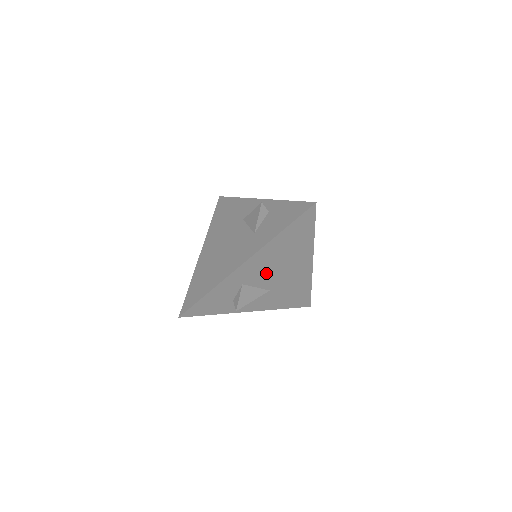
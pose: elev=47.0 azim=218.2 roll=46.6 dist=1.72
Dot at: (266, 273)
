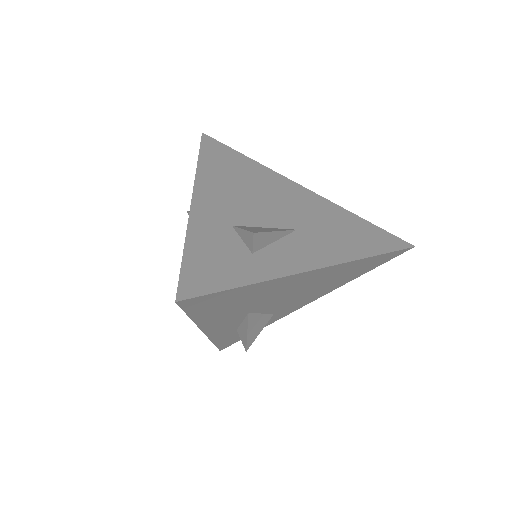
Dot at: (251, 207)
